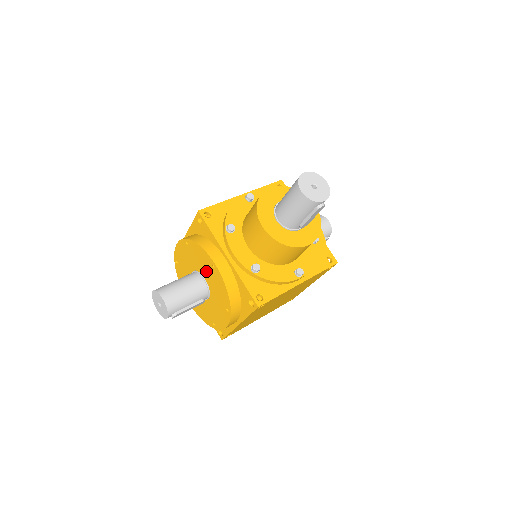
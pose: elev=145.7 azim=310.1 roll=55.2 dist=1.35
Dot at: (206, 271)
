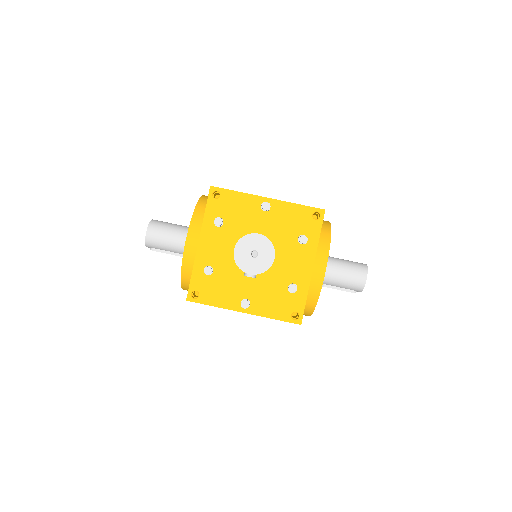
Dot at: occluded
